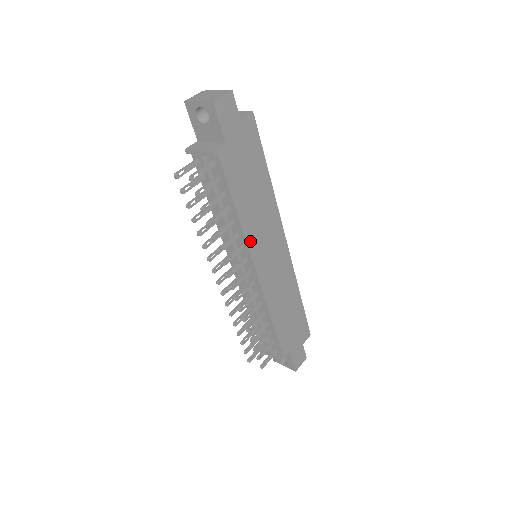
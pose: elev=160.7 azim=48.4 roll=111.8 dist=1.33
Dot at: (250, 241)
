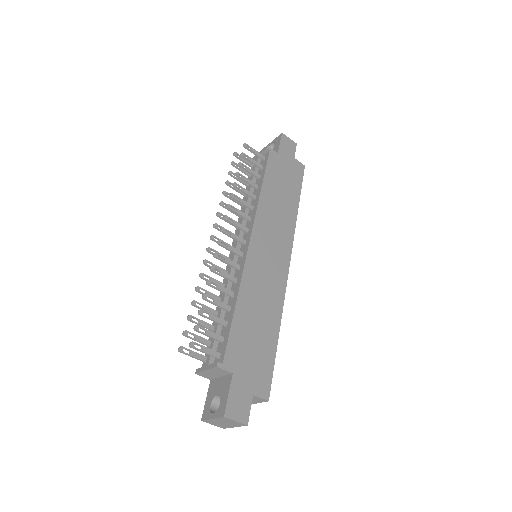
Dot at: (259, 215)
